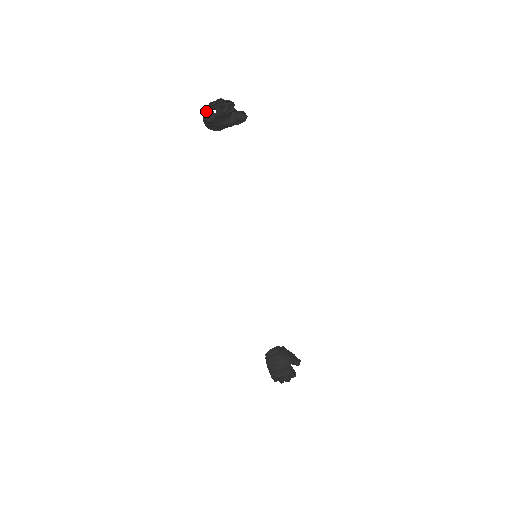
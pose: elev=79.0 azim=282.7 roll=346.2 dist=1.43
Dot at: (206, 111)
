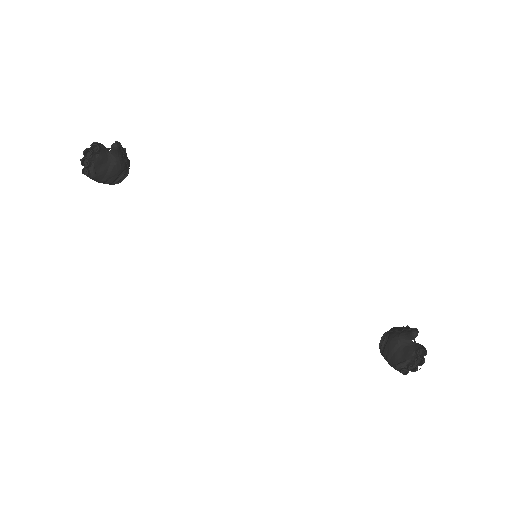
Dot at: (85, 171)
